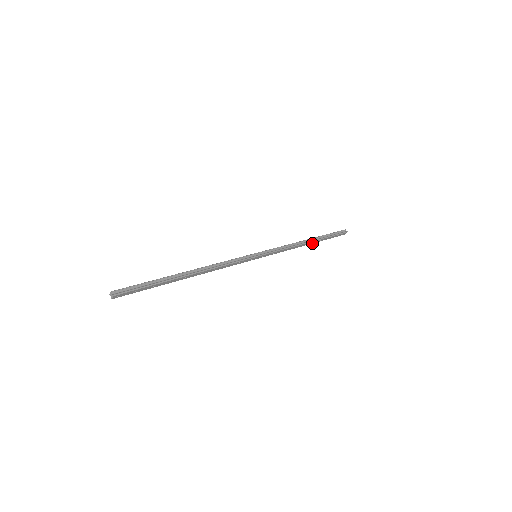
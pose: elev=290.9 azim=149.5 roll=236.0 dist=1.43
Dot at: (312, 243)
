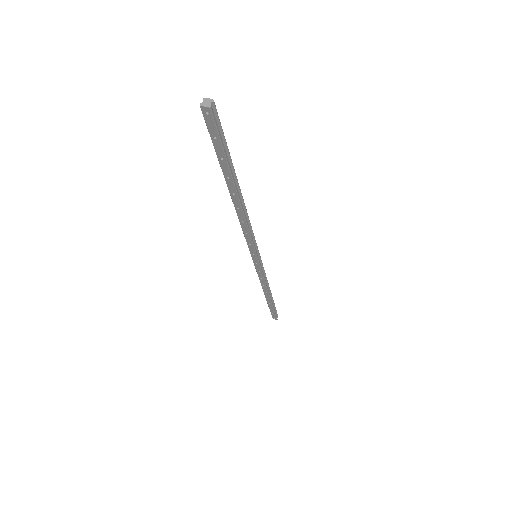
Dot at: (266, 297)
